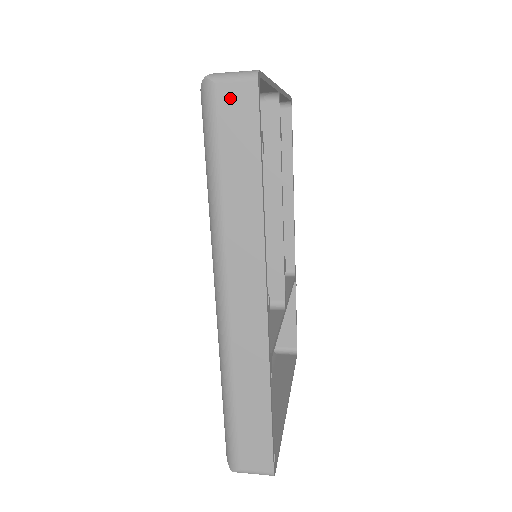
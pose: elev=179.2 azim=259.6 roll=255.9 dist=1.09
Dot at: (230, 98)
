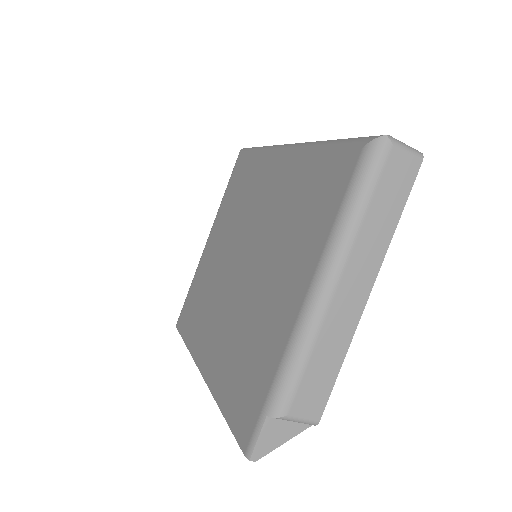
Dot at: occluded
